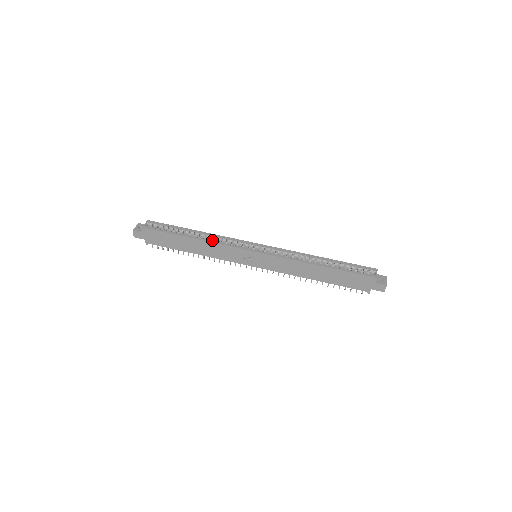
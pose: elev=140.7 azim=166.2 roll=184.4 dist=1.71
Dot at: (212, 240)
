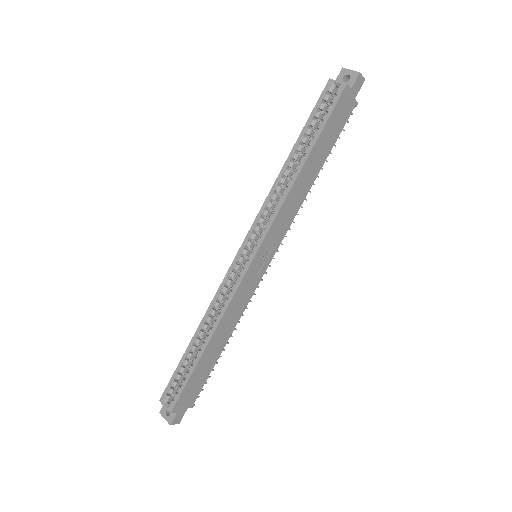
Dot at: (217, 317)
